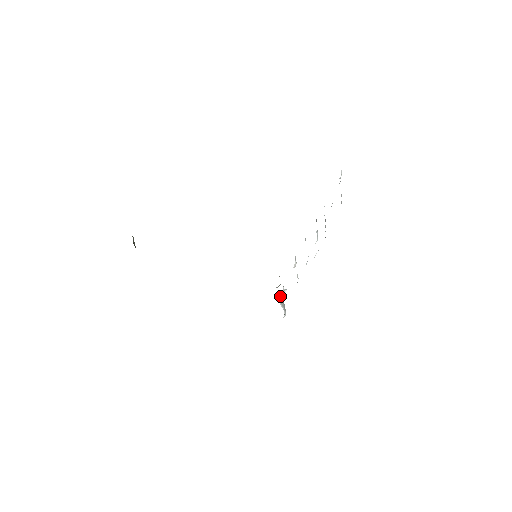
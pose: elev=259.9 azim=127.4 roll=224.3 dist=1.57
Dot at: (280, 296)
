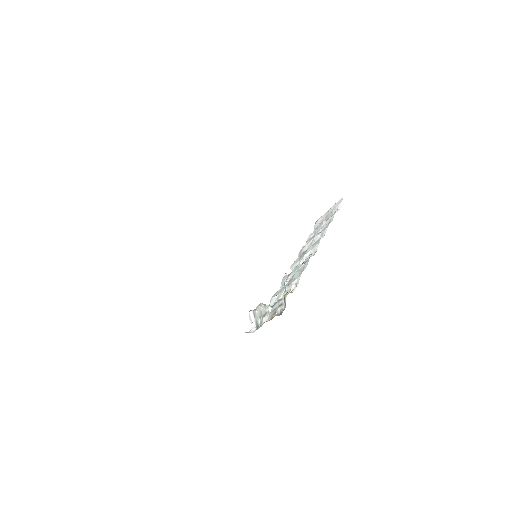
Dot at: (261, 309)
